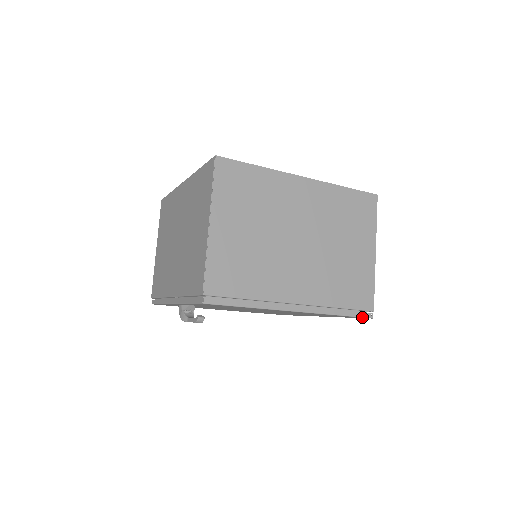
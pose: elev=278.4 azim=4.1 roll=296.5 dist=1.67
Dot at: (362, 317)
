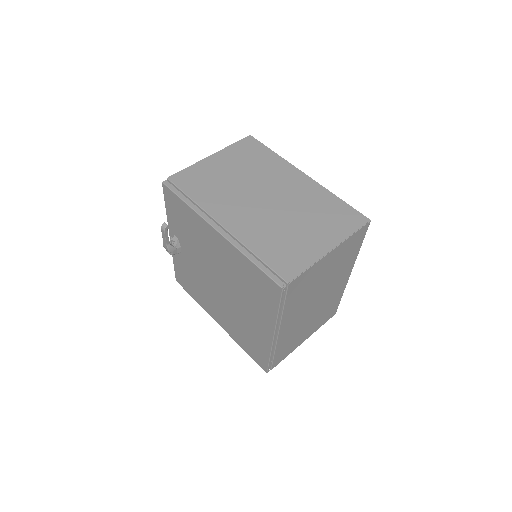
Dot at: (272, 279)
